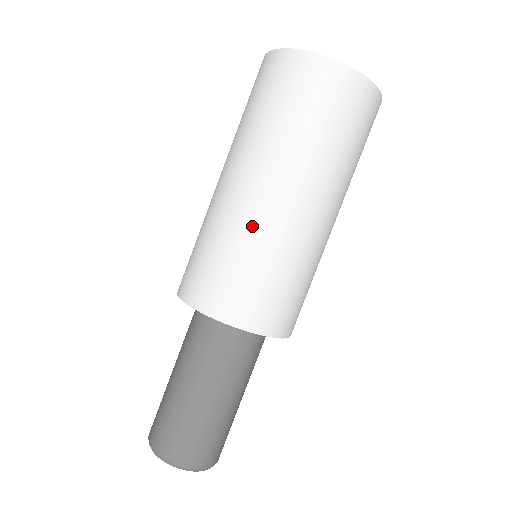
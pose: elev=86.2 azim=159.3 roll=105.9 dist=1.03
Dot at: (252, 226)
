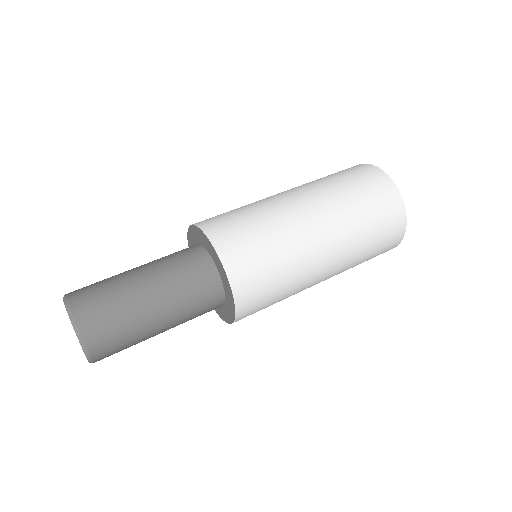
Dot at: (287, 222)
